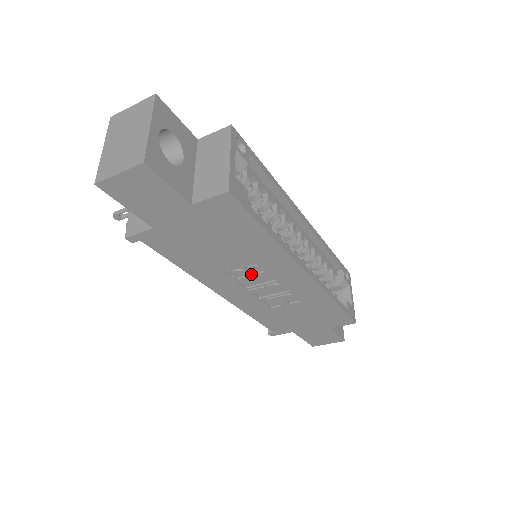
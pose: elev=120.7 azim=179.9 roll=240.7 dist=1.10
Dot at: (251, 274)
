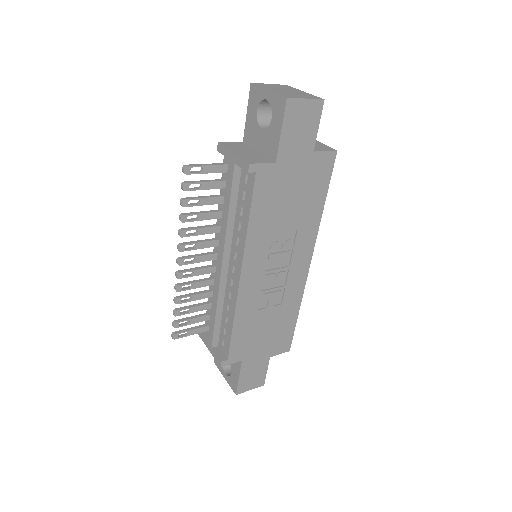
Dot at: (280, 252)
